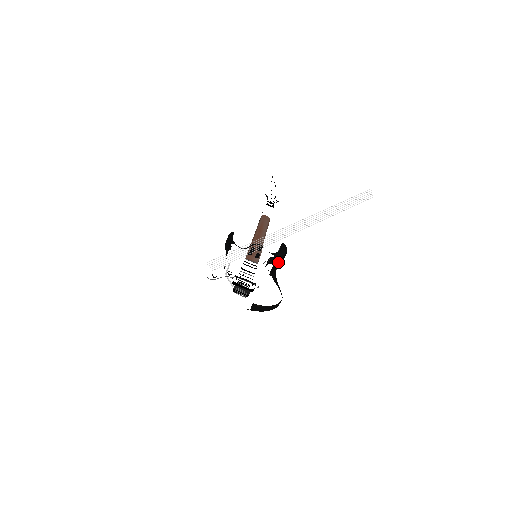
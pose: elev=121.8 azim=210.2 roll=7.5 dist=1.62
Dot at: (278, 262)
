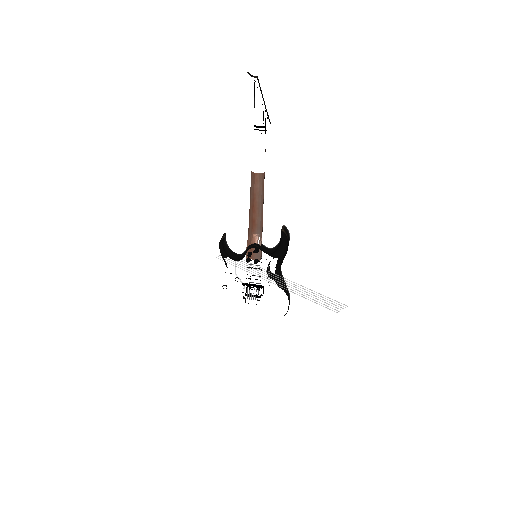
Dot at: (281, 259)
